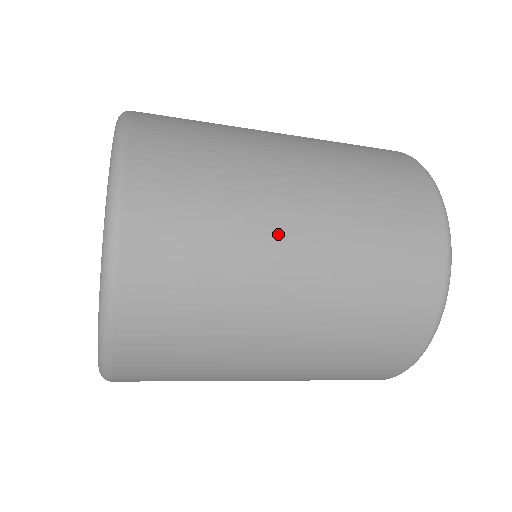
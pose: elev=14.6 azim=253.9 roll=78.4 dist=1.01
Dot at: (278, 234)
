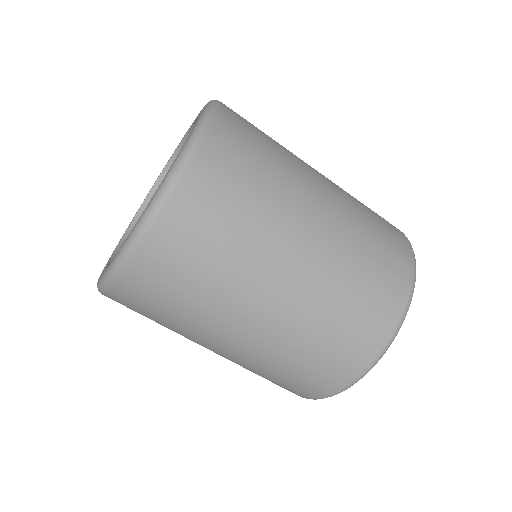
Dot at: (283, 250)
